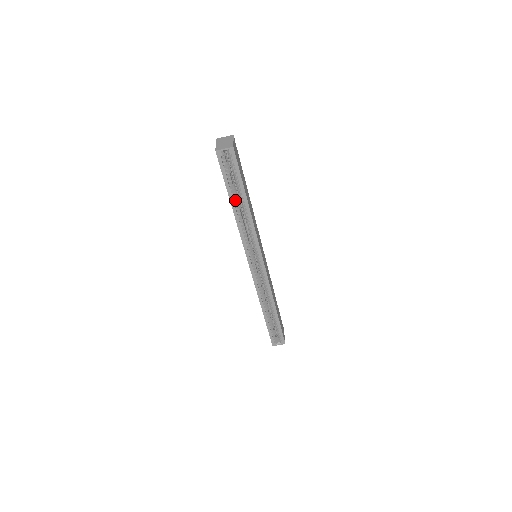
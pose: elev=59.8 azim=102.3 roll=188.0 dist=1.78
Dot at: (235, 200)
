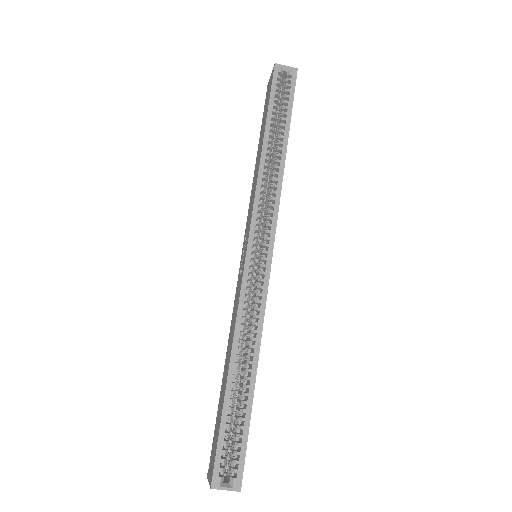
Dot at: (271, 133)
